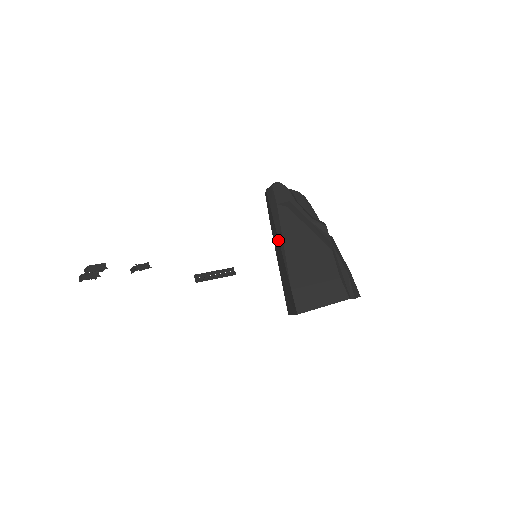
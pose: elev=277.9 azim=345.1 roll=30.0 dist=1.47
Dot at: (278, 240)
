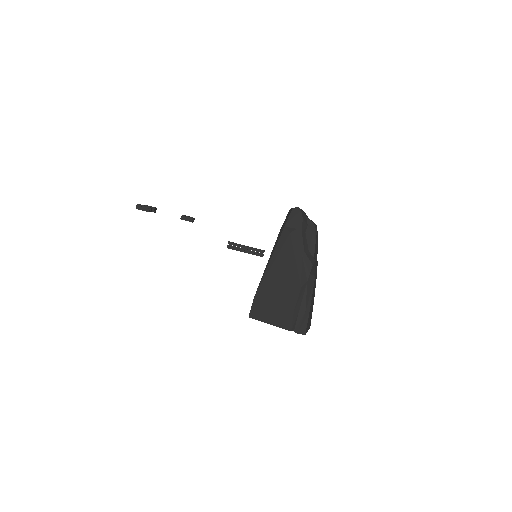
Dot at: (271, 254)
